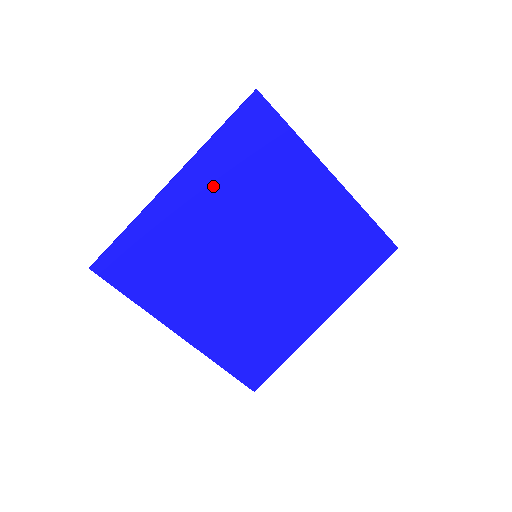
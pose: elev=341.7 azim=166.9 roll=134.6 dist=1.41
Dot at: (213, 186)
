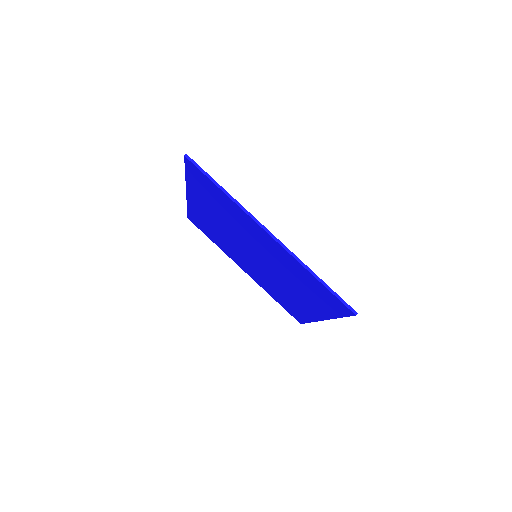
Dot at: (281, 257)
